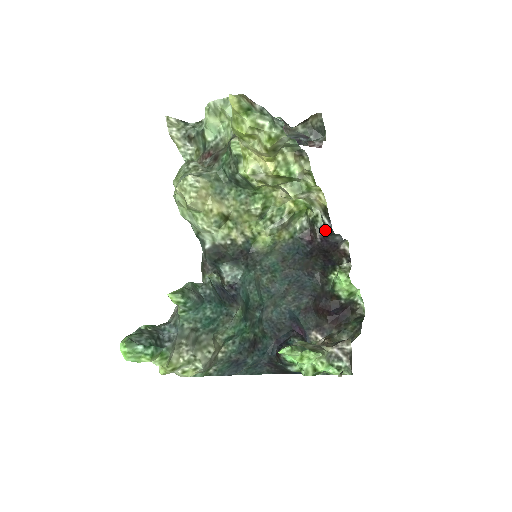
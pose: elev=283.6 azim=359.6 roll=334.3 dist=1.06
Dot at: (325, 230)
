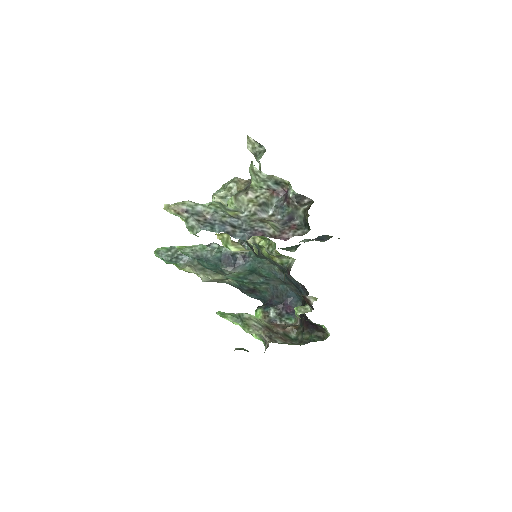
Dot at: occluded
